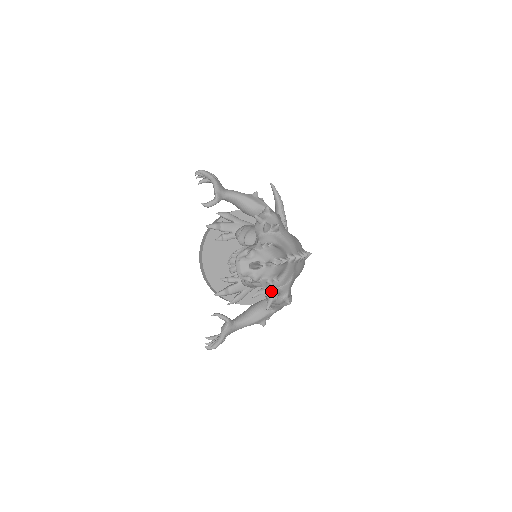
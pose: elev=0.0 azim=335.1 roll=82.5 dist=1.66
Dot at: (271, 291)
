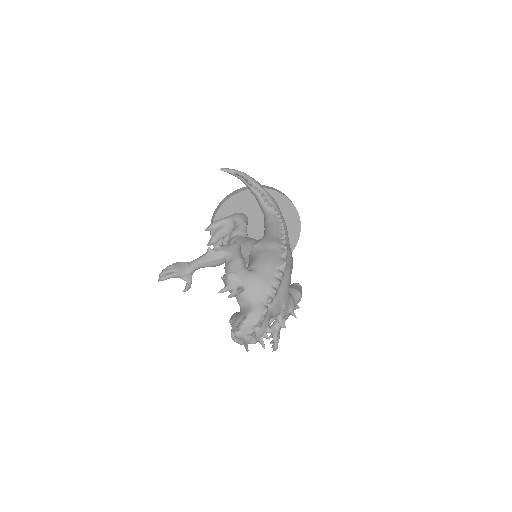
Dot at: (276, 319)
